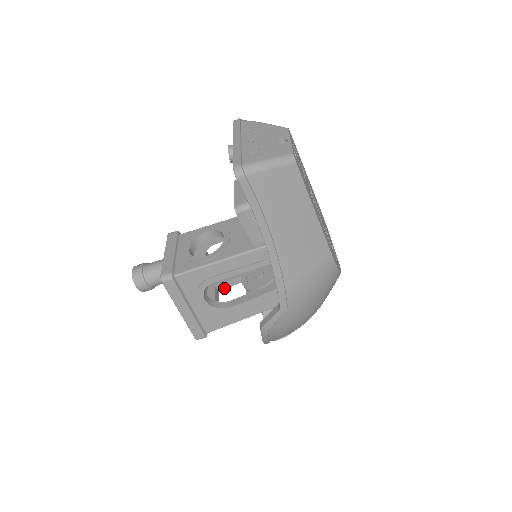
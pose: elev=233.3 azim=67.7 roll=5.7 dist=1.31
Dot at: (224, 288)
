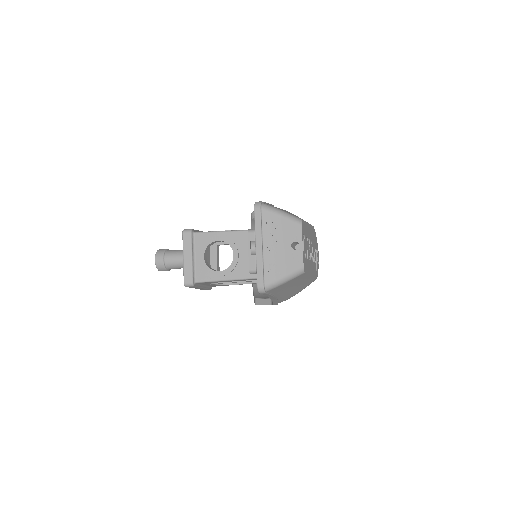
Dot at: occluded
